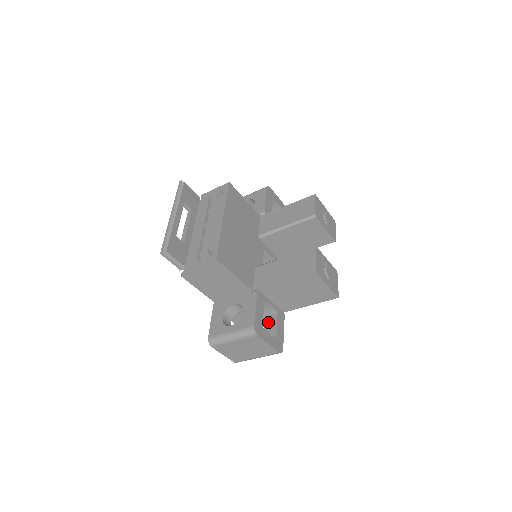
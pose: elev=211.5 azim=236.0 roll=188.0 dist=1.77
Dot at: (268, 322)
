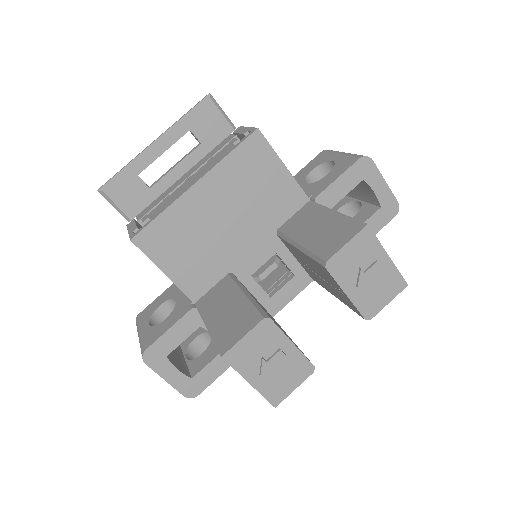
Dot at: (211, 349)
